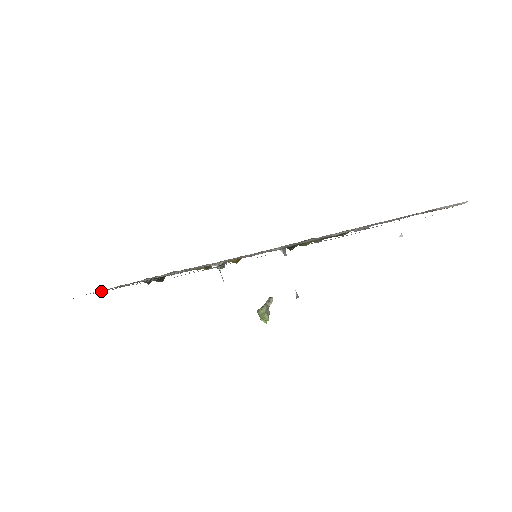
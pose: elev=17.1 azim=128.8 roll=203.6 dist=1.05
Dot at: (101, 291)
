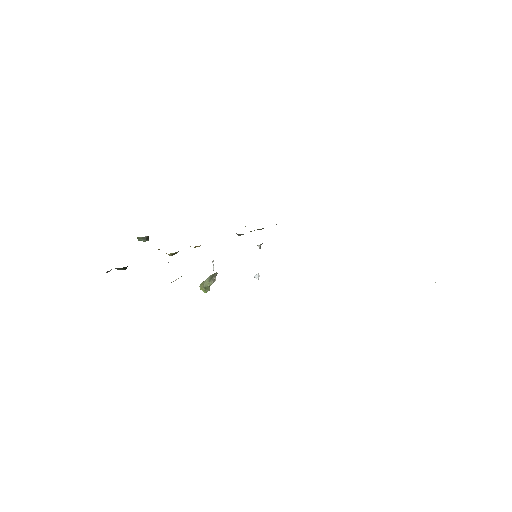
Dot at: occluded
